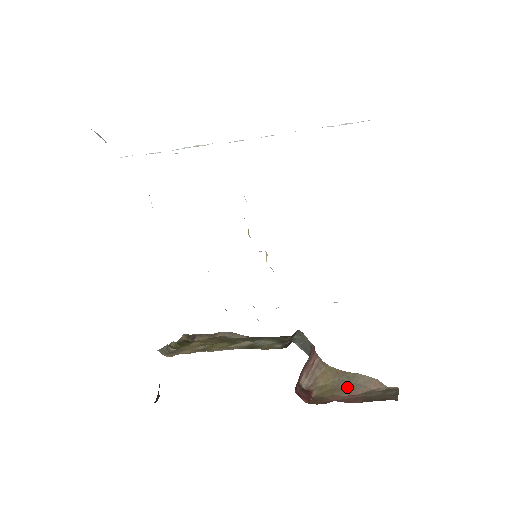
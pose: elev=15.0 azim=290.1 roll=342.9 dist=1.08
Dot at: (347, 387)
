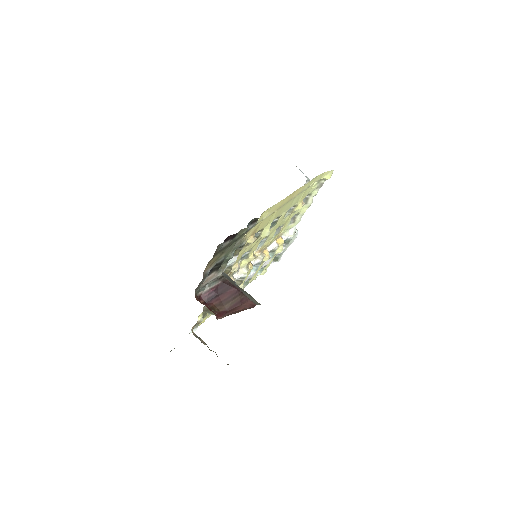
Dot at: occluded
